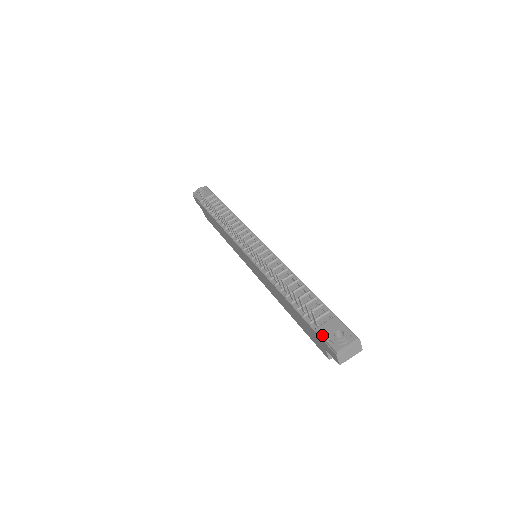
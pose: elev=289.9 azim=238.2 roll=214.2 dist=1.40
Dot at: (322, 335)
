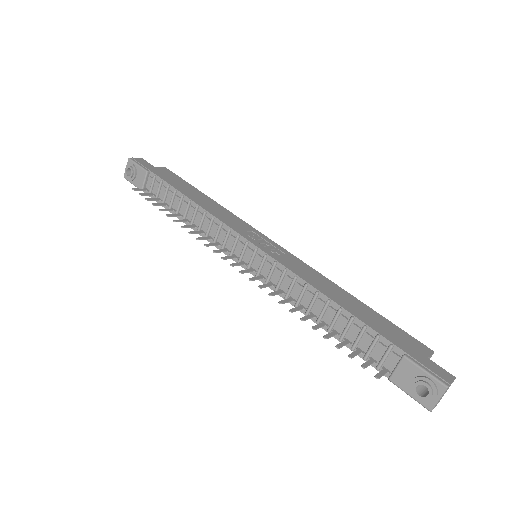
Dot at: occluded
